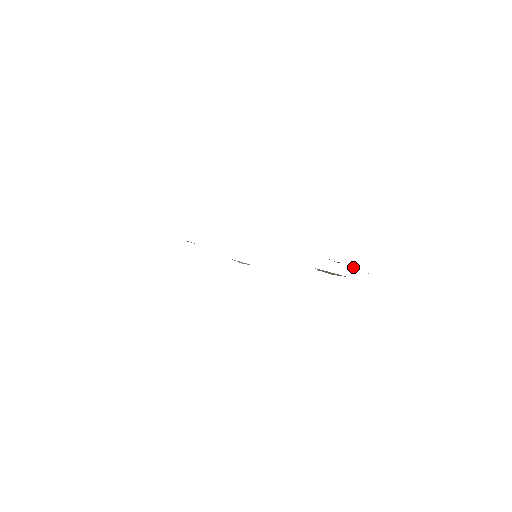
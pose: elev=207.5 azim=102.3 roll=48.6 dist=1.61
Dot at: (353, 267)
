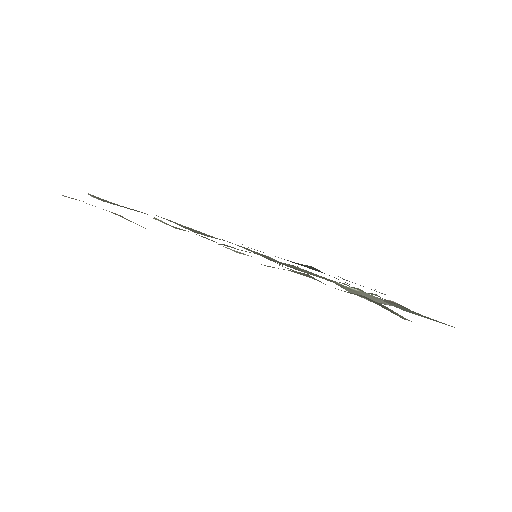
Dot at: occluded
